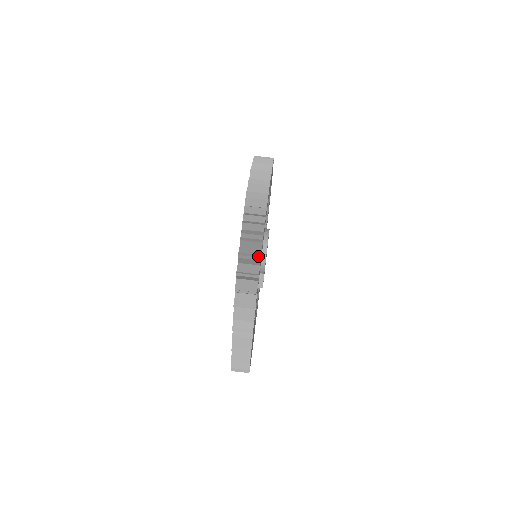
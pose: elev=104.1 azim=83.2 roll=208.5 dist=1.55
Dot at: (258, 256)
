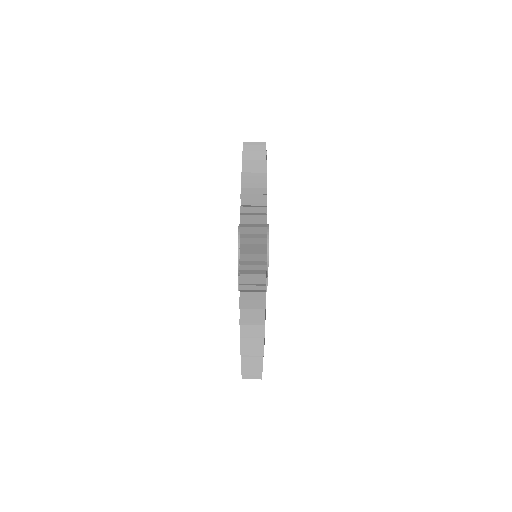
Dot at: (263, 285)
